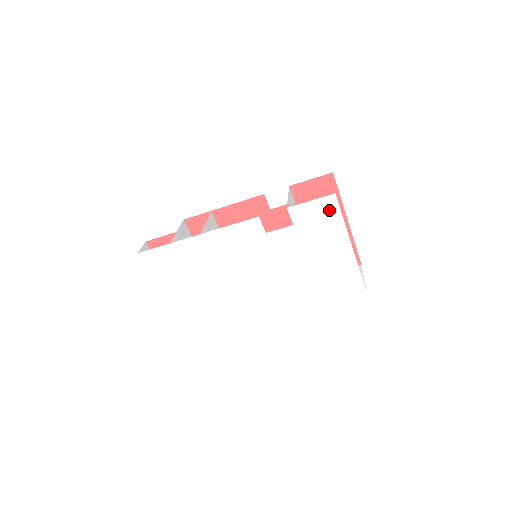
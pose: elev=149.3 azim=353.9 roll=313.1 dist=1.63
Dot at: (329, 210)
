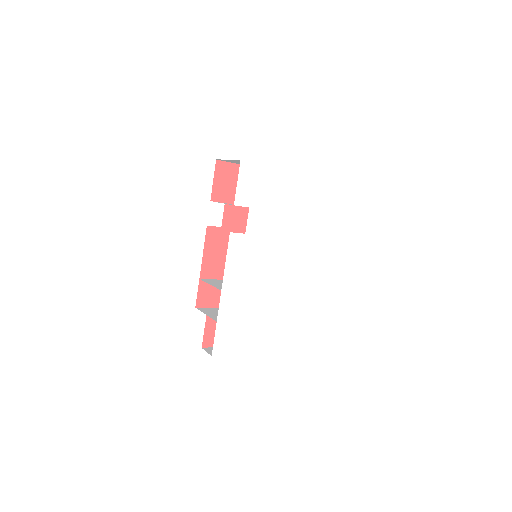
Dot at: (251, 172)
